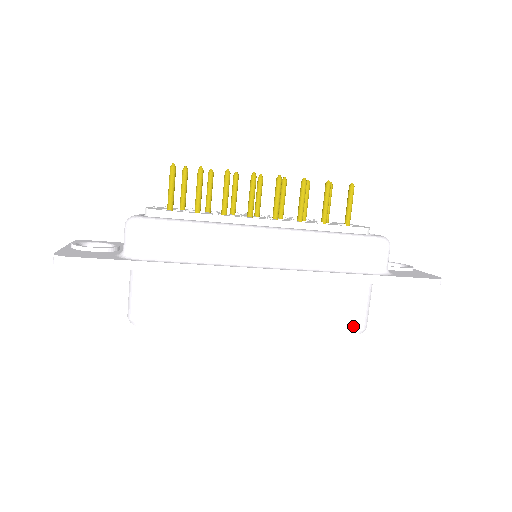
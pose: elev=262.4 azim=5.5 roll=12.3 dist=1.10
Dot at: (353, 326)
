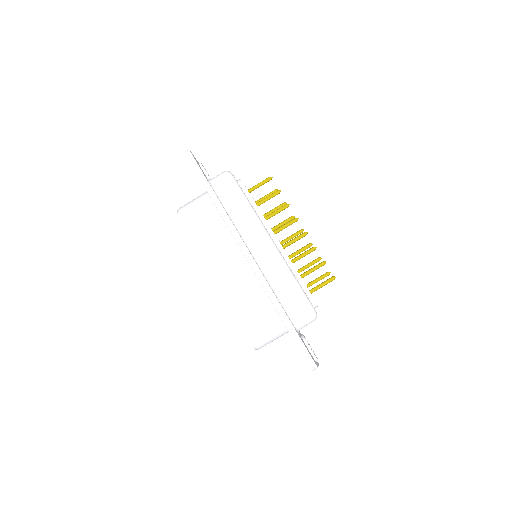
Dot at: (250, 331)
